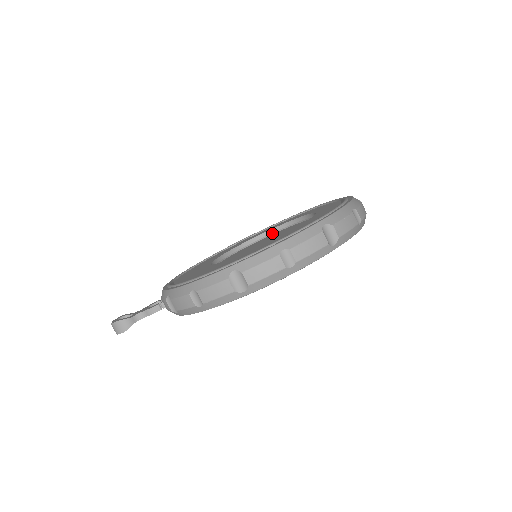
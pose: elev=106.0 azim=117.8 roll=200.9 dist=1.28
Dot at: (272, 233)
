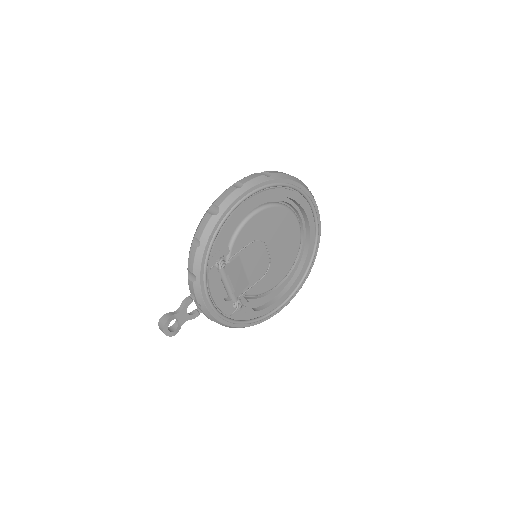
Dot at: occluded
